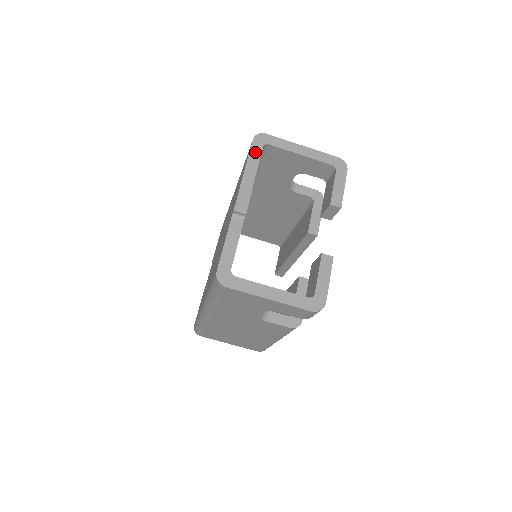
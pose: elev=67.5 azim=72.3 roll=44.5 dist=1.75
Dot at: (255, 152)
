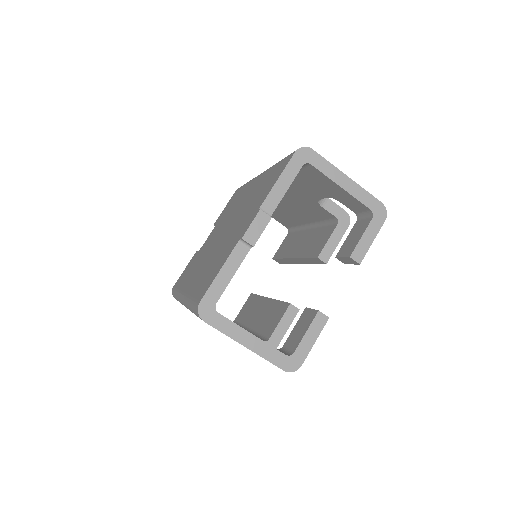
Dot at: (291, 170)
